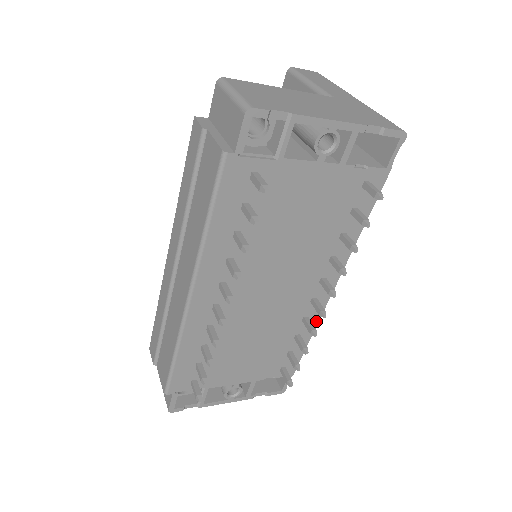
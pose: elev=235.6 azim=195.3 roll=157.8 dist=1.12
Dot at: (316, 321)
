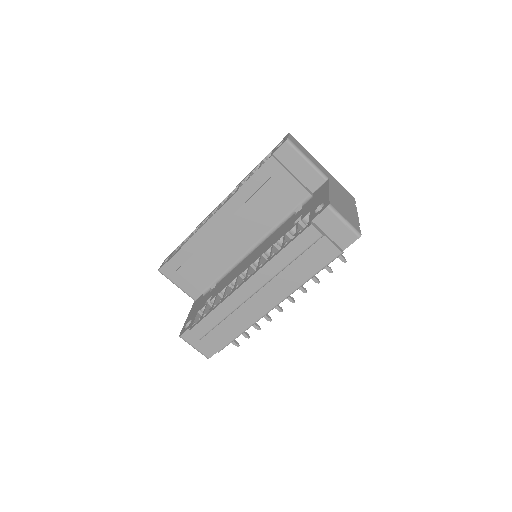
Dot at: occluded
